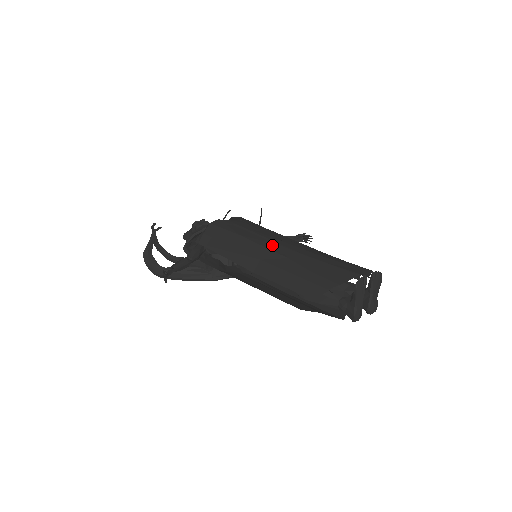
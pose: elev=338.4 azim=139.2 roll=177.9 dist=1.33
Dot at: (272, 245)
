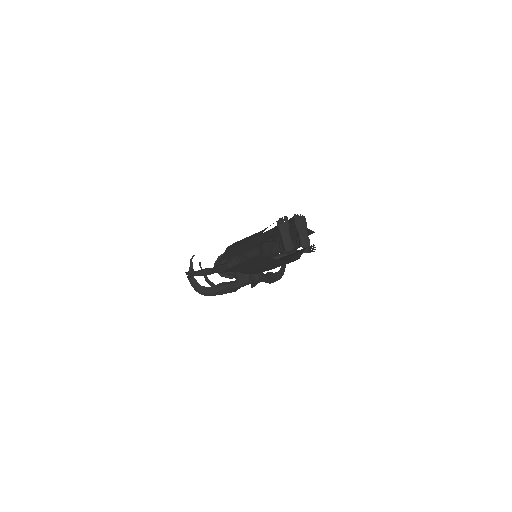
Dot at: occluded
